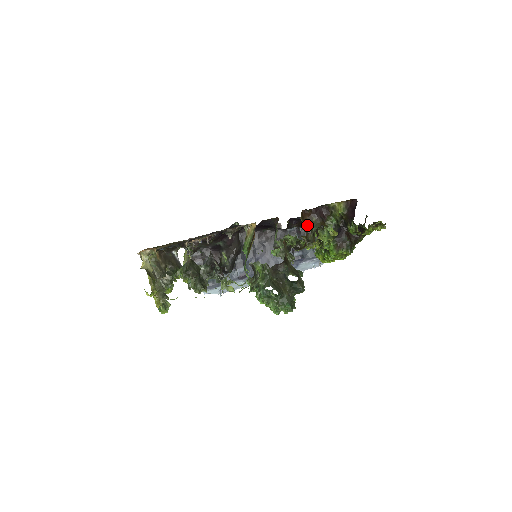
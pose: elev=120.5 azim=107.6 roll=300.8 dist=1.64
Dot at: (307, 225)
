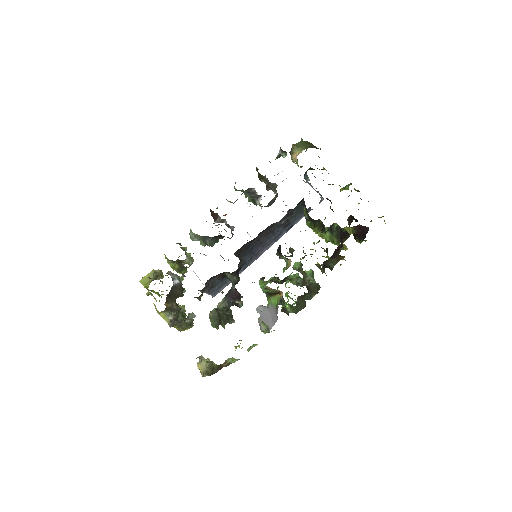
Dot at: (324, 264)
